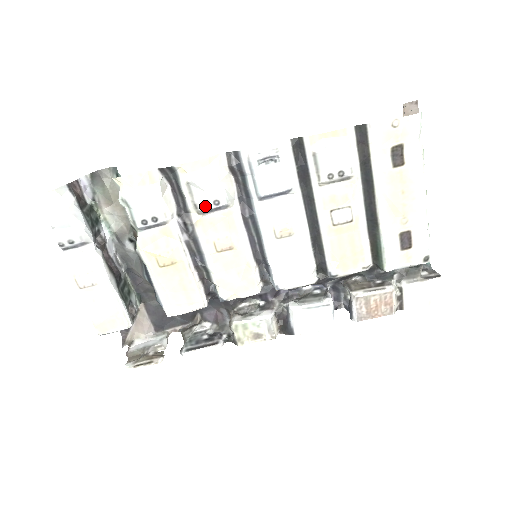
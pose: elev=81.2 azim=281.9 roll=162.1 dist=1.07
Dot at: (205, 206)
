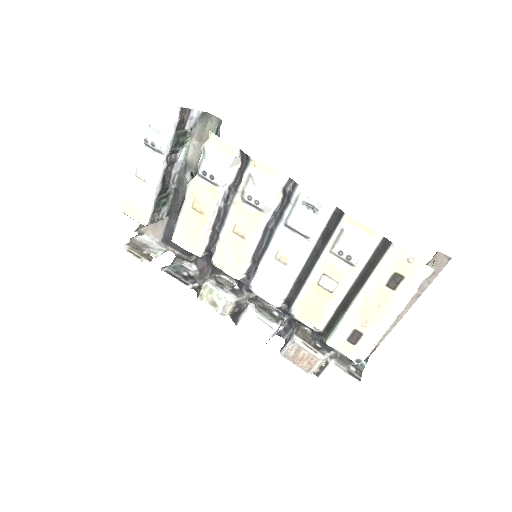
Dot at: (248, 198)
